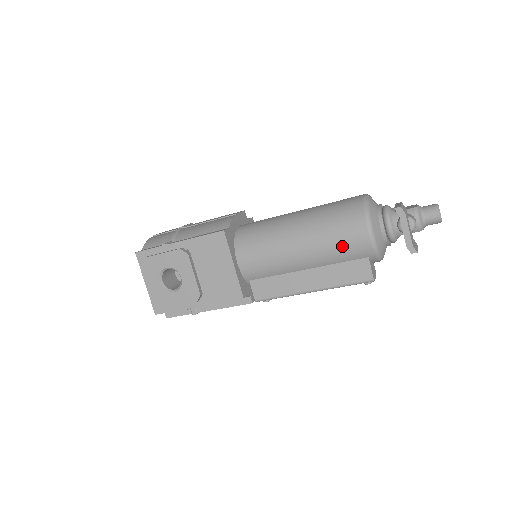
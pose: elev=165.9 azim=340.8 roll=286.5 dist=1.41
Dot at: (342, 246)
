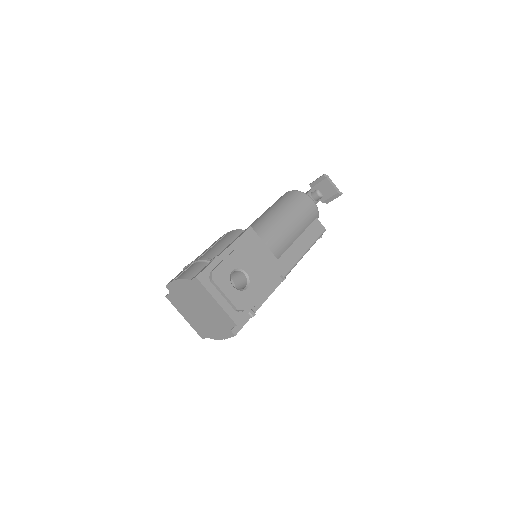
Dot at: (307, 213)
